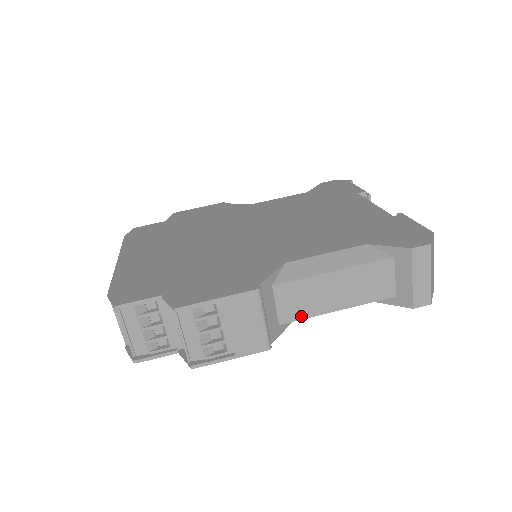
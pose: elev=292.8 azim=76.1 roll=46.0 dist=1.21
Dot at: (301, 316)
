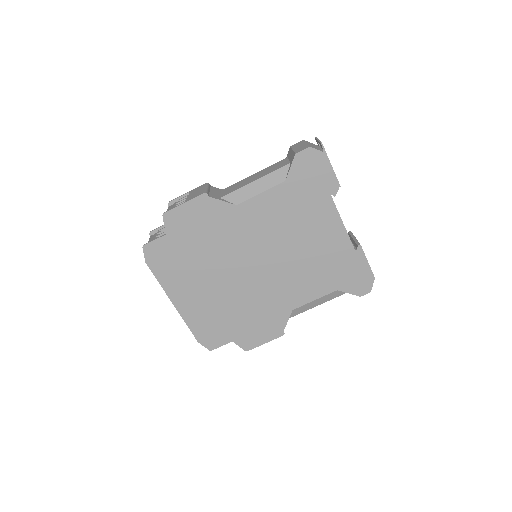
Dot at: occluded
